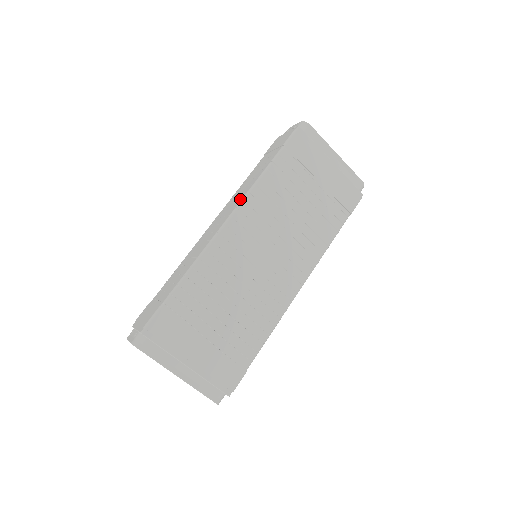
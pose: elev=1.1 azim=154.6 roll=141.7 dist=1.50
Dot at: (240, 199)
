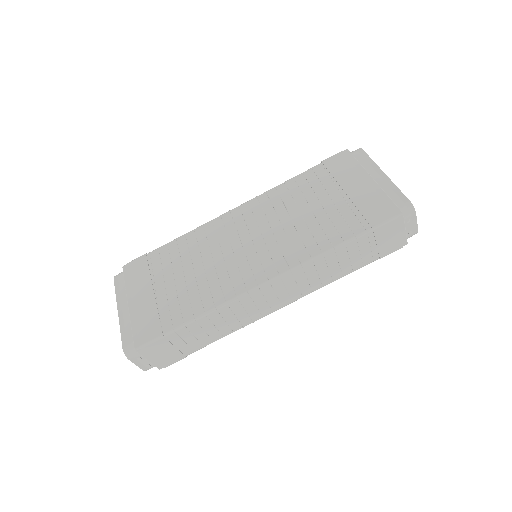
Dot at: occluded
